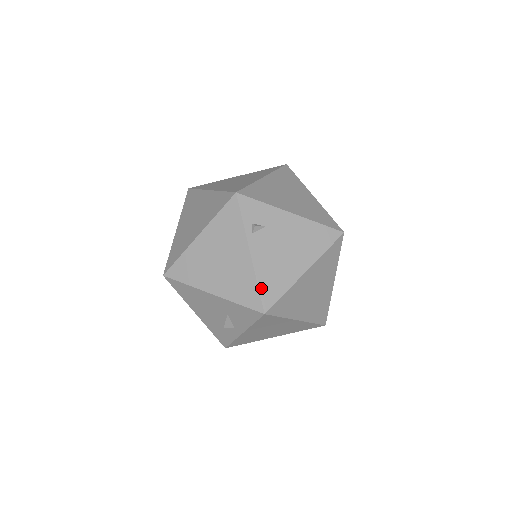
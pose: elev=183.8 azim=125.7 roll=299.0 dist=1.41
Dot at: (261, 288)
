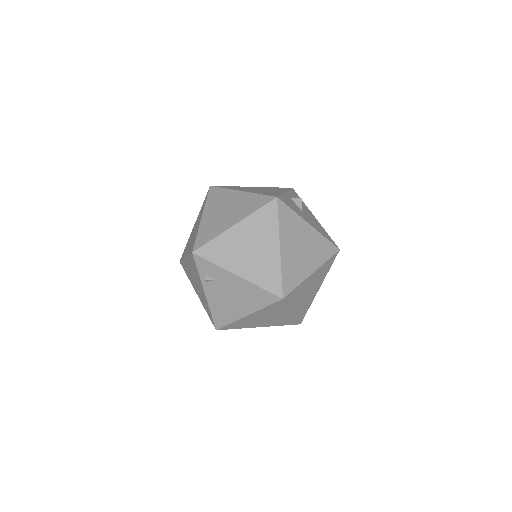
Dot at: (213, 316)
